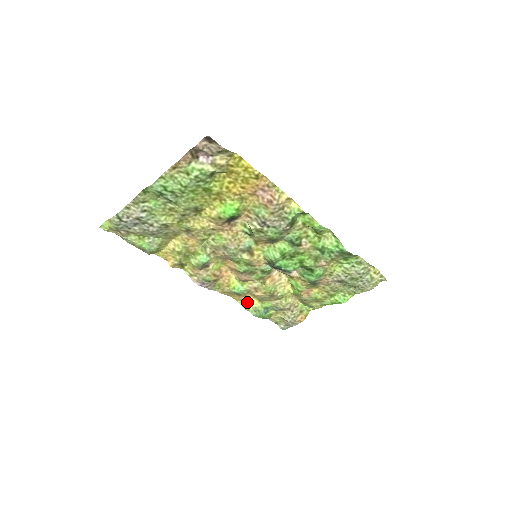
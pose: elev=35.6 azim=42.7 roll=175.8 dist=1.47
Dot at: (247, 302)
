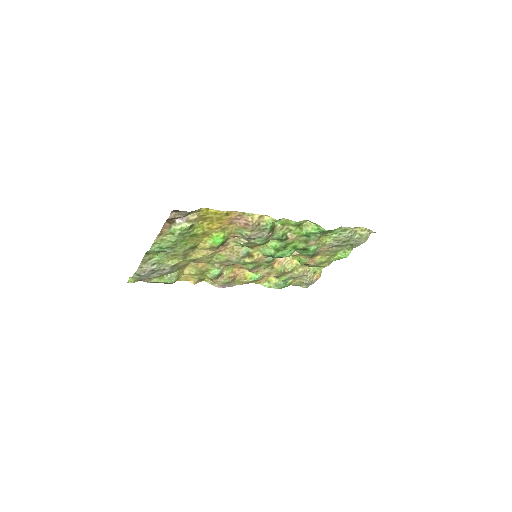
Dot at: (267, 282)
